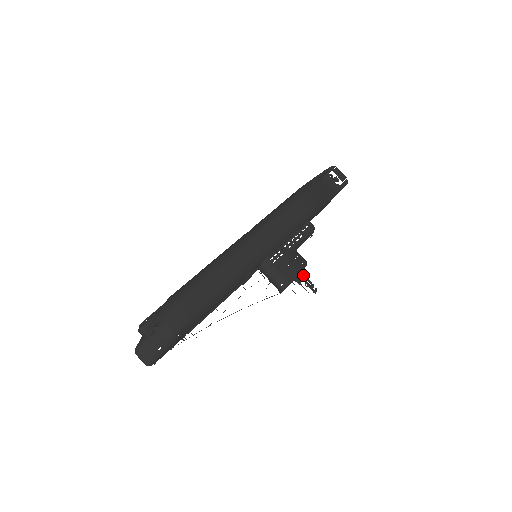
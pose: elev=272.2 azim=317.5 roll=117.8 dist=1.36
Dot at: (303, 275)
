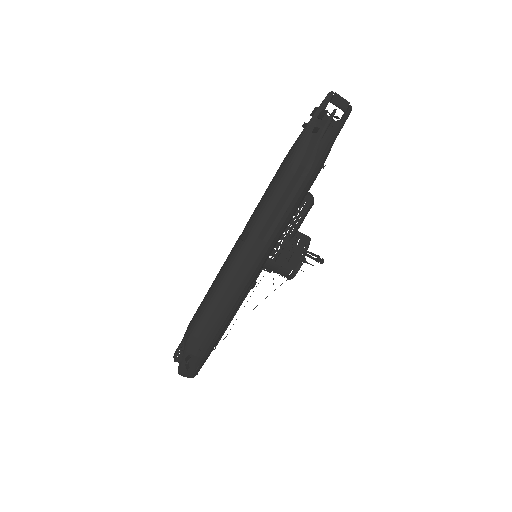
Dot at: (308, 251)
